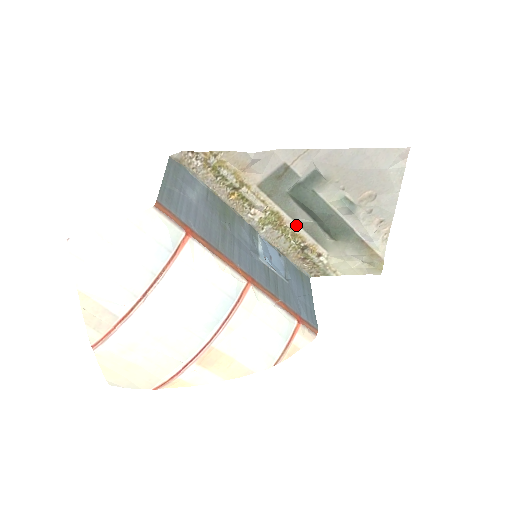
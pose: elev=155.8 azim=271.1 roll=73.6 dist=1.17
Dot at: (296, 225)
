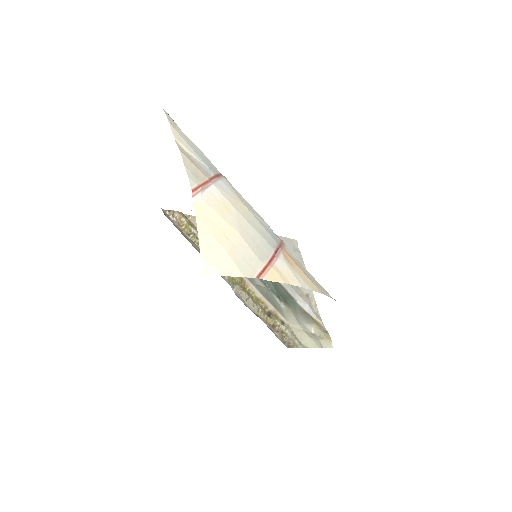
Dot at: (256, 289)
